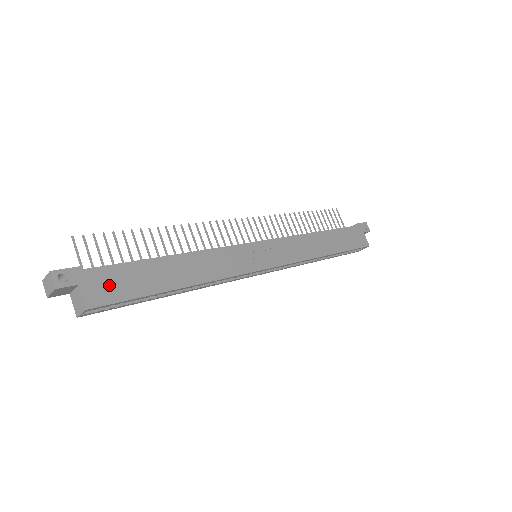
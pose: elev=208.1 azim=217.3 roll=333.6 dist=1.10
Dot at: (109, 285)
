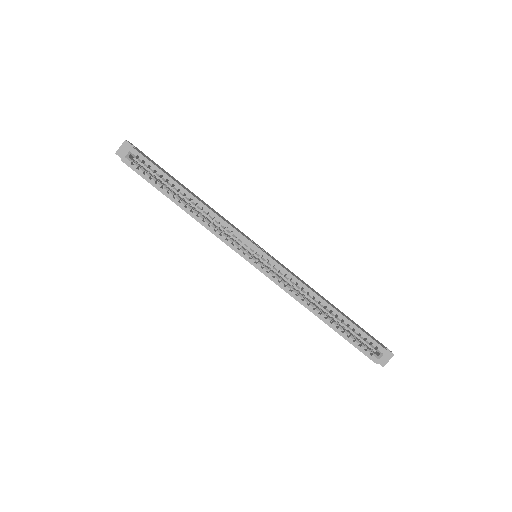
Dot at: (150, 160)
